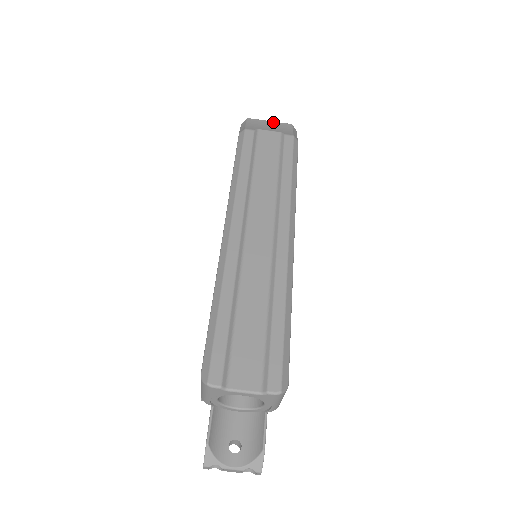
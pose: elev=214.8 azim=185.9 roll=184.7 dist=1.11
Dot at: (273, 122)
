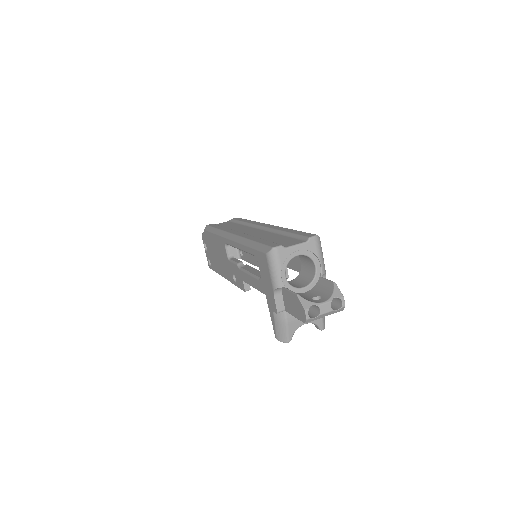
Dot at: occluded
